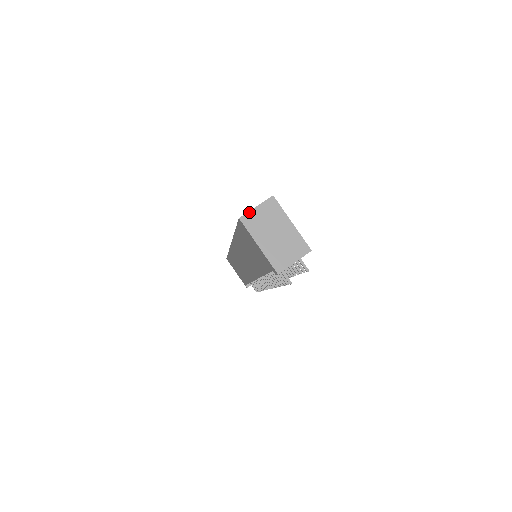
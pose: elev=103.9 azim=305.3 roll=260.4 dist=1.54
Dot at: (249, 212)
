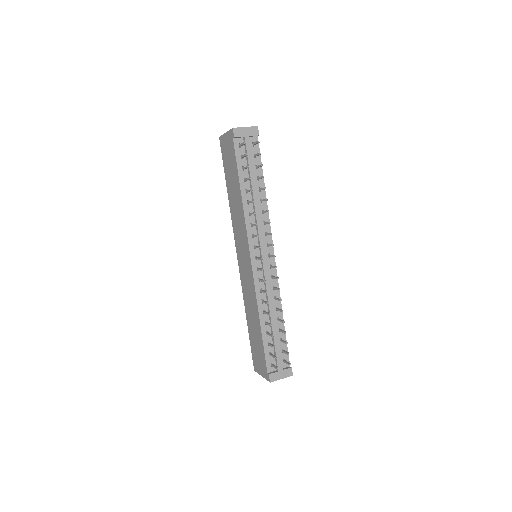
Dot at: occluded
